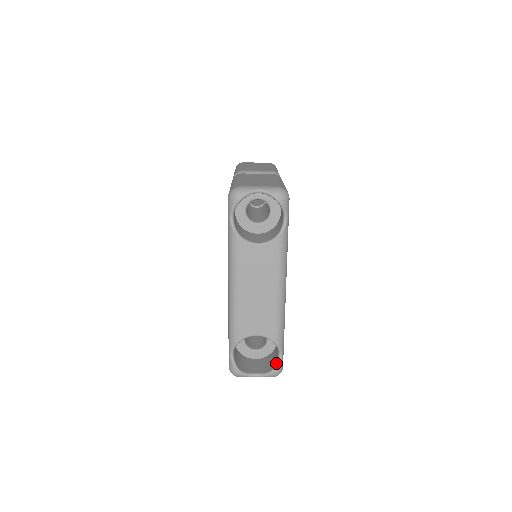
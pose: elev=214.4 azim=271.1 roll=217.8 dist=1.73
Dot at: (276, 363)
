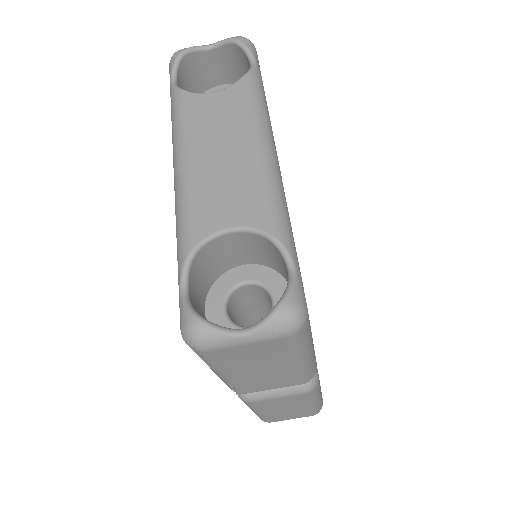
Dot at: occluded
